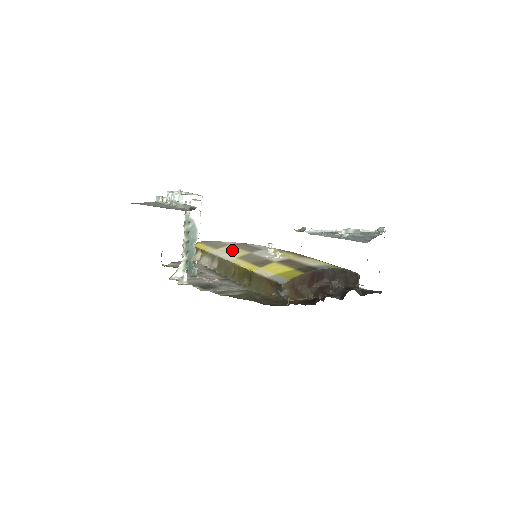
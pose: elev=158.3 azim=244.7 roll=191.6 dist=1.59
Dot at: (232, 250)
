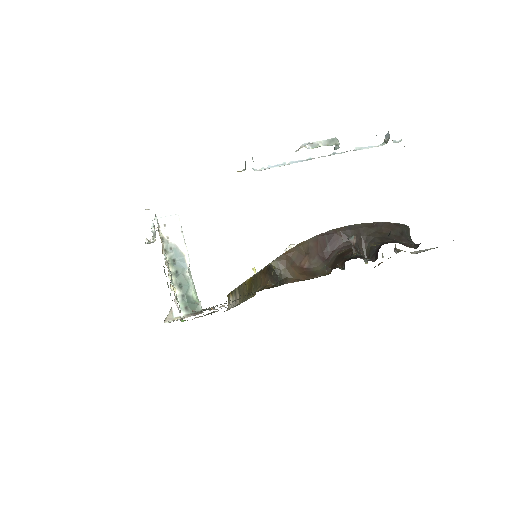
Dot at: occluded
